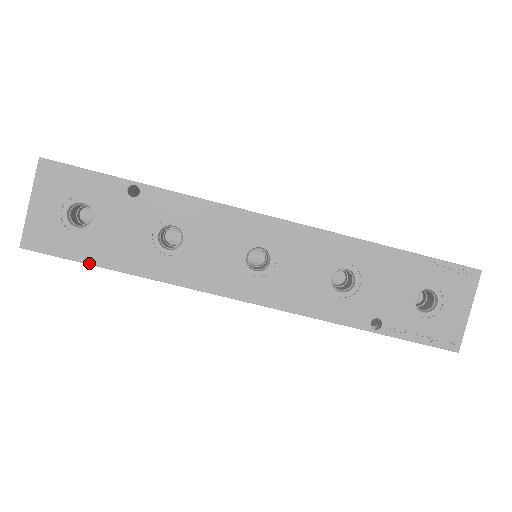
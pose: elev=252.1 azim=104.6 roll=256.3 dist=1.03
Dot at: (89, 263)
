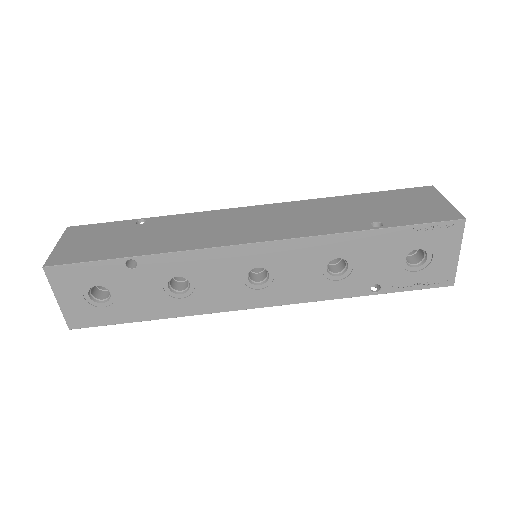
Dot at: (126, 322)
